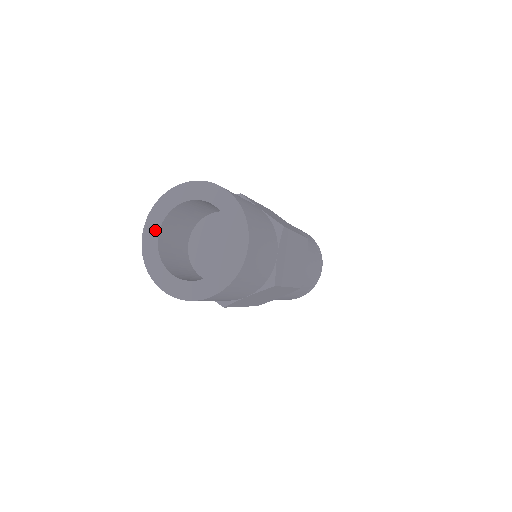
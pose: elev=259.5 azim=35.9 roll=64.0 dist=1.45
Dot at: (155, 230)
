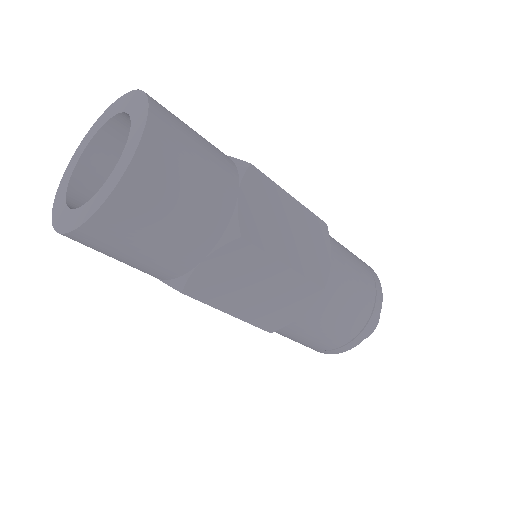
Dot at: (64, 212)
